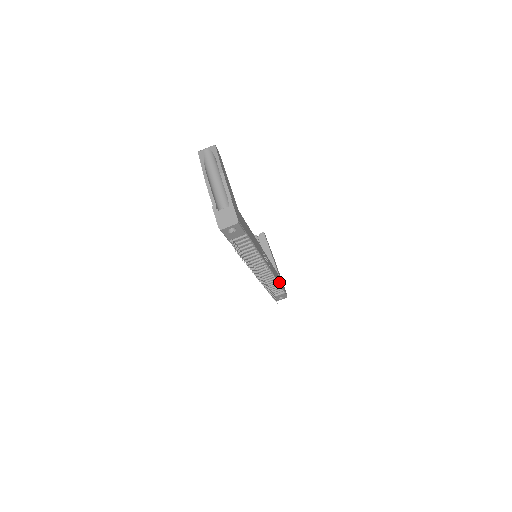
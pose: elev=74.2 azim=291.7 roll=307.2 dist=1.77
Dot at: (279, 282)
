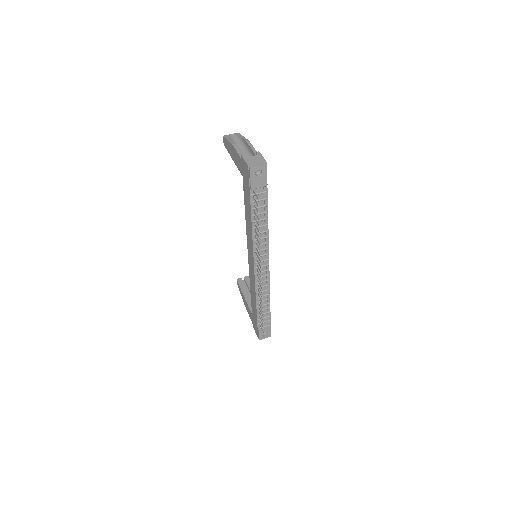
Dot at: (269, 304)
